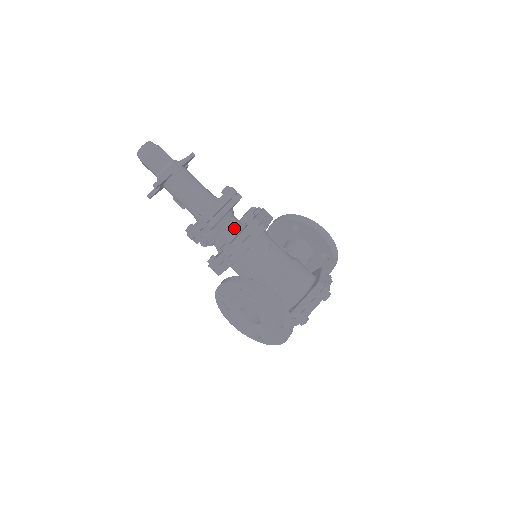
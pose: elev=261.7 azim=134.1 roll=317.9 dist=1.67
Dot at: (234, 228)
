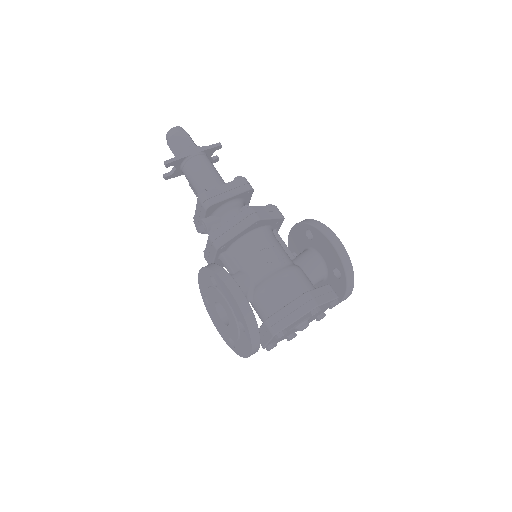
Dot at: occluded
